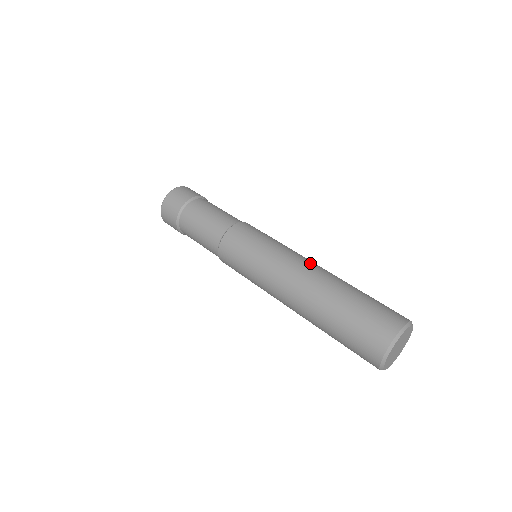
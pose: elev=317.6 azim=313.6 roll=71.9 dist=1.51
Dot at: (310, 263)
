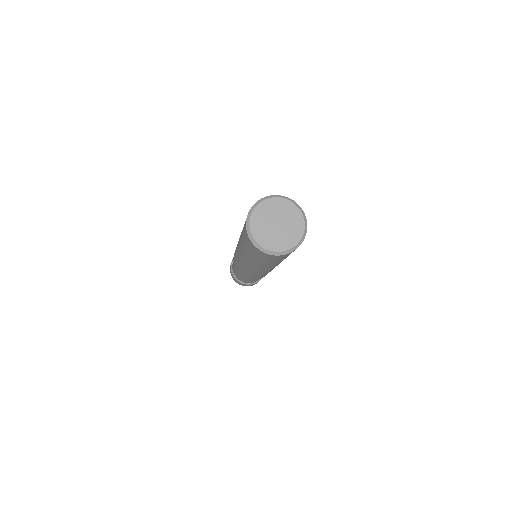
Dot at: occluded
